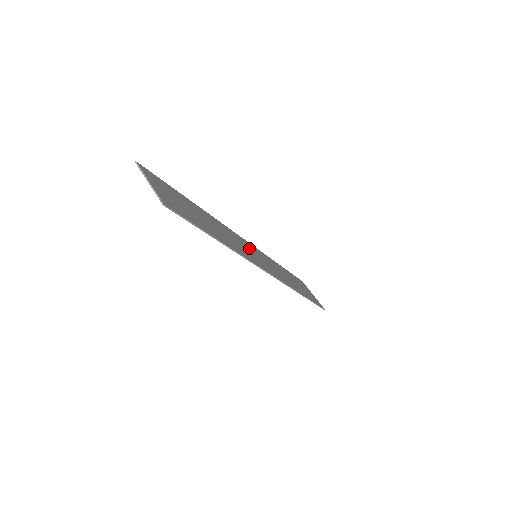
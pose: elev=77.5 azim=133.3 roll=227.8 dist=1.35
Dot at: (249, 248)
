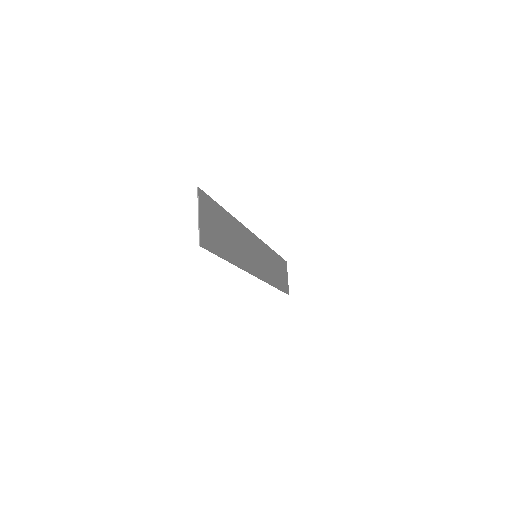
Dot at: (254, 248)
